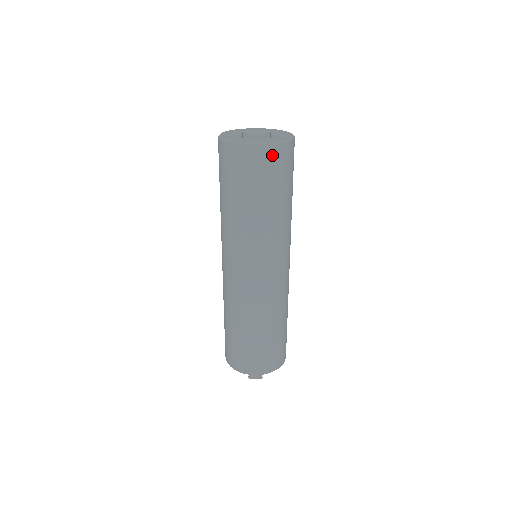
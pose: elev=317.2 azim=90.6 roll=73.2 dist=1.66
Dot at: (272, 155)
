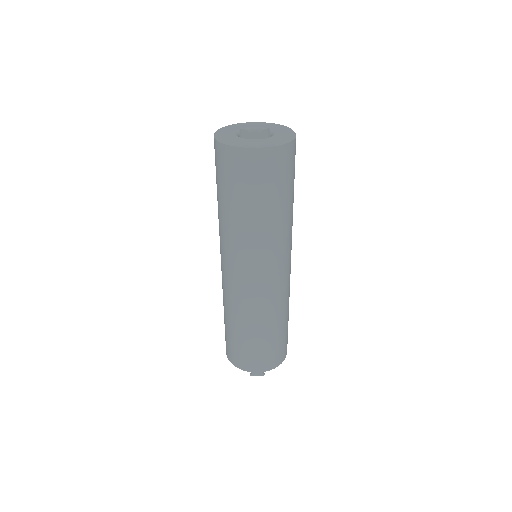
Dot at: (273, 158)
